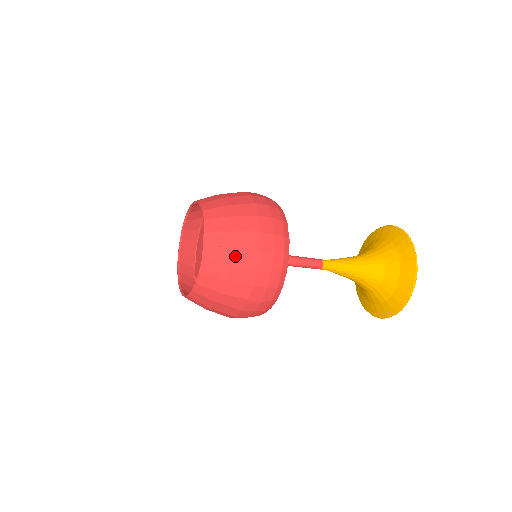
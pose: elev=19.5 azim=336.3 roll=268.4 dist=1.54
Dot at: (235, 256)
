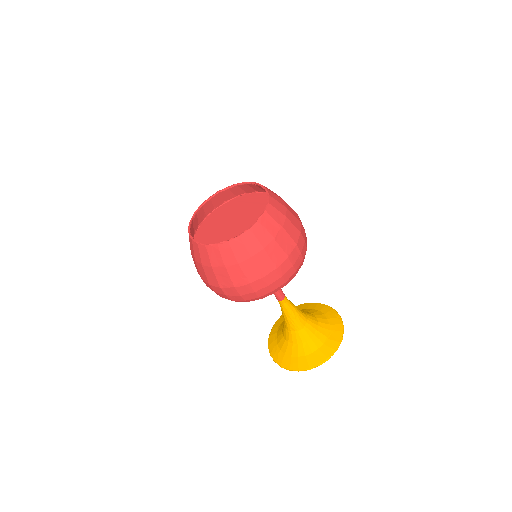
Dot at: (272, 246)
